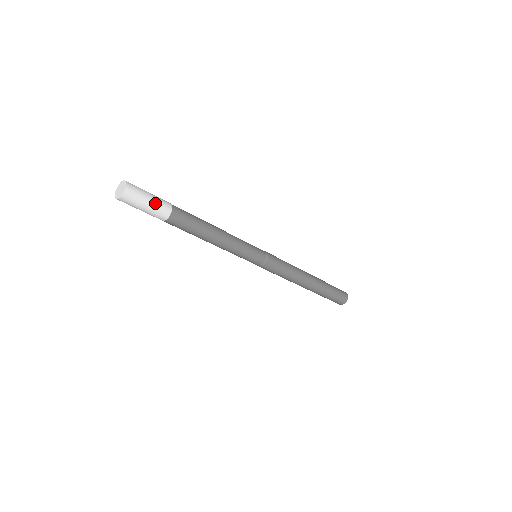
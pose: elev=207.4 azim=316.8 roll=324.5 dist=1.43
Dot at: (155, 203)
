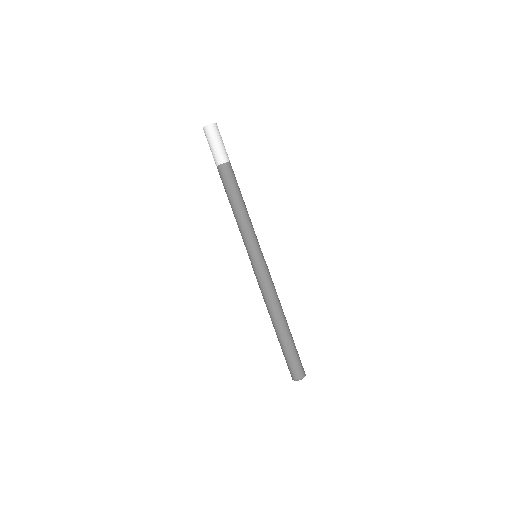
Dot at: (224, 147)
